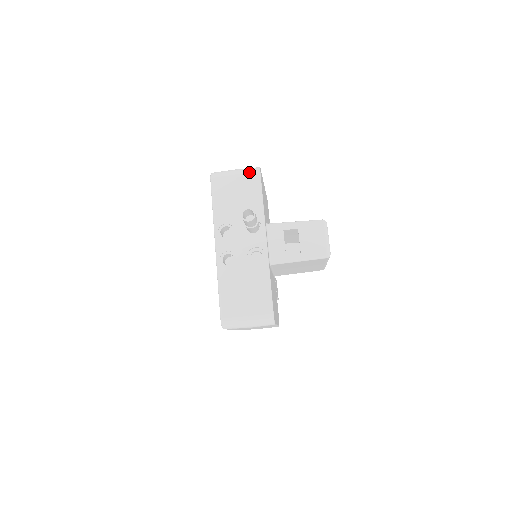
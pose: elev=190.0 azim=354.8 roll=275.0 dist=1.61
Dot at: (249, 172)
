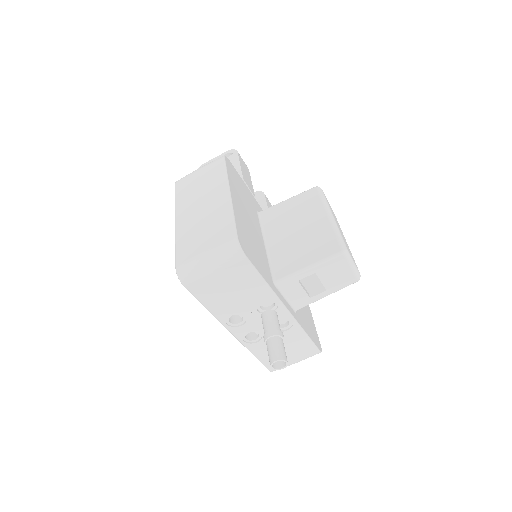
Dot at: (230, 261)
